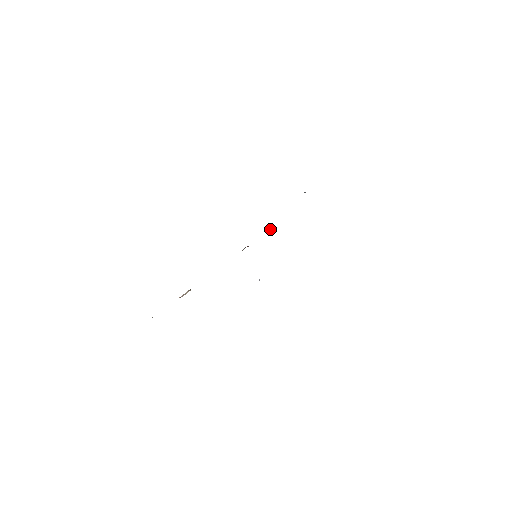
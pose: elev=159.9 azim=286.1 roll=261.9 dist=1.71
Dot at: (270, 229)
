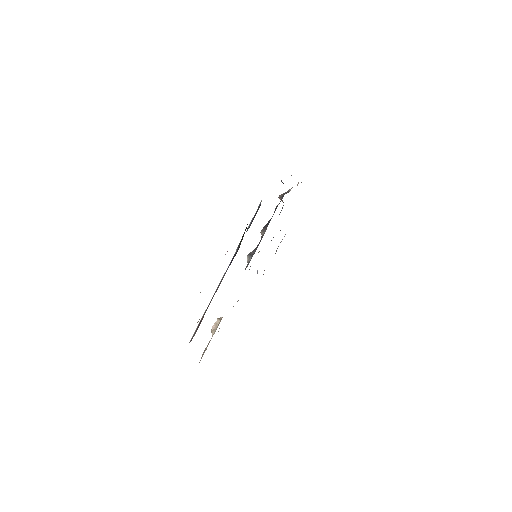
Dot at: (263, 229)
